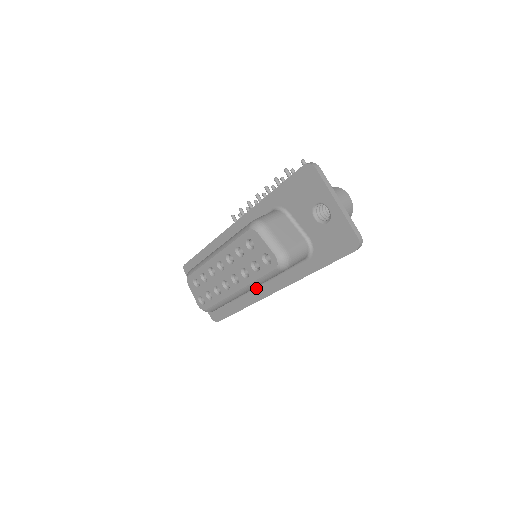
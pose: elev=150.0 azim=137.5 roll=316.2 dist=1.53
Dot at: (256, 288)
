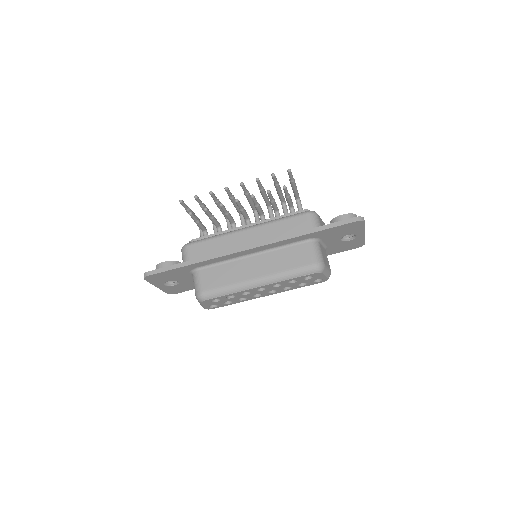
Dot at: occluded
